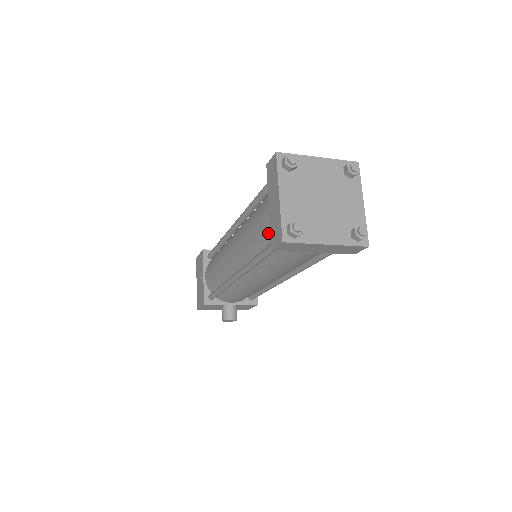
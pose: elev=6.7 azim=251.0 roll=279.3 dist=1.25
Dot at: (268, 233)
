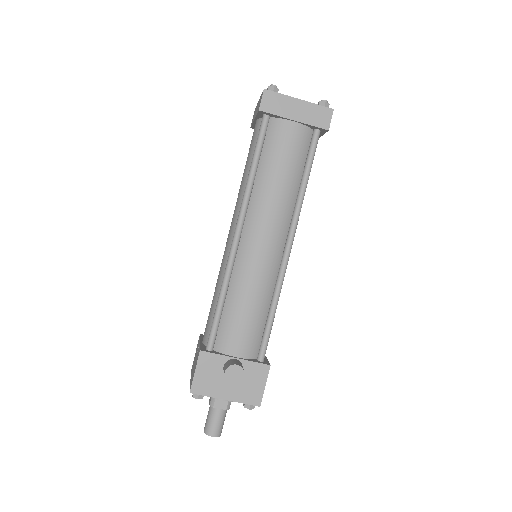
Dot at: (257, 137)
